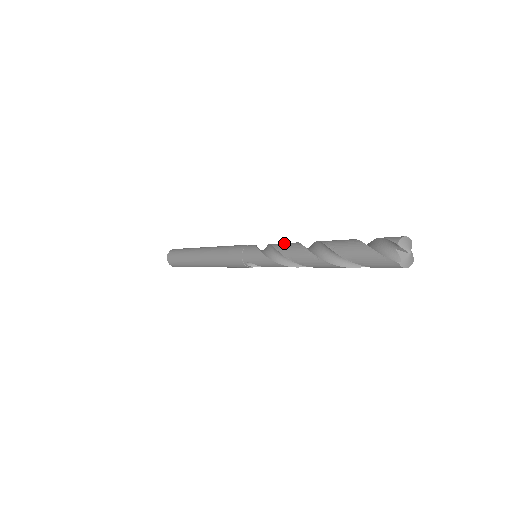
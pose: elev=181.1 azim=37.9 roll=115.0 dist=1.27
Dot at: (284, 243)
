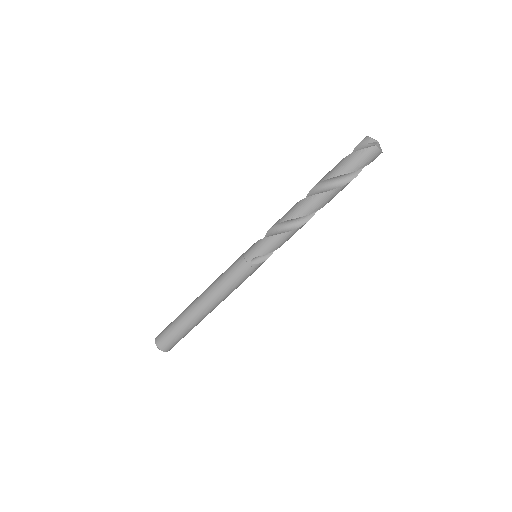
Dot at: occluded
